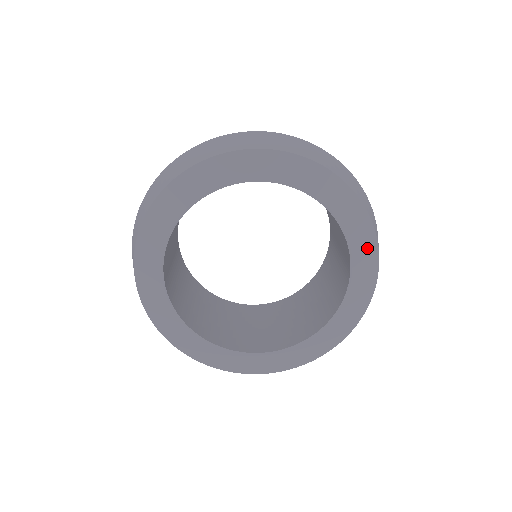
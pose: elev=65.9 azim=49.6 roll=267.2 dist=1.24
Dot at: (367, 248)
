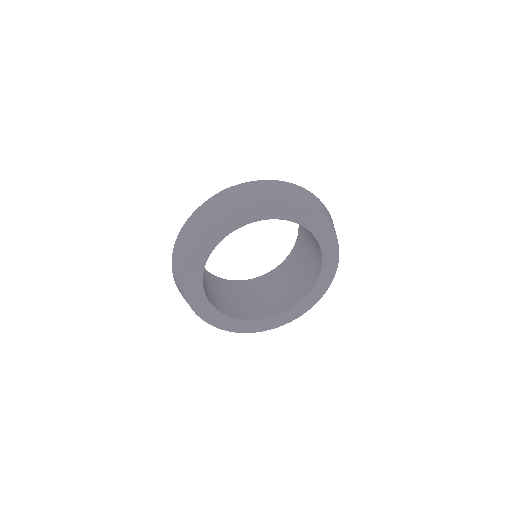
Dot at: (332, 246)
